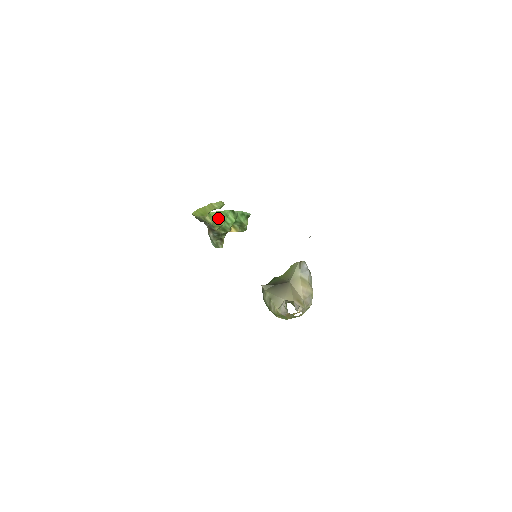
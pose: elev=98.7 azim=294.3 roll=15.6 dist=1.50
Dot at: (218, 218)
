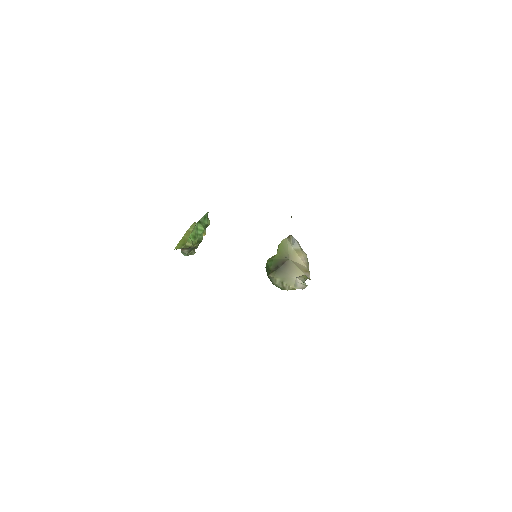
Dot at: (193, 237)
